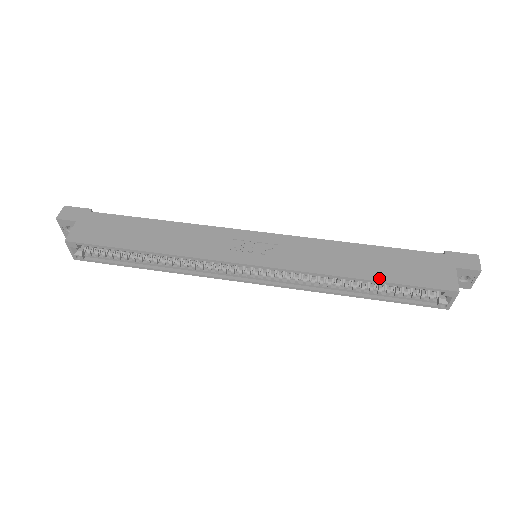
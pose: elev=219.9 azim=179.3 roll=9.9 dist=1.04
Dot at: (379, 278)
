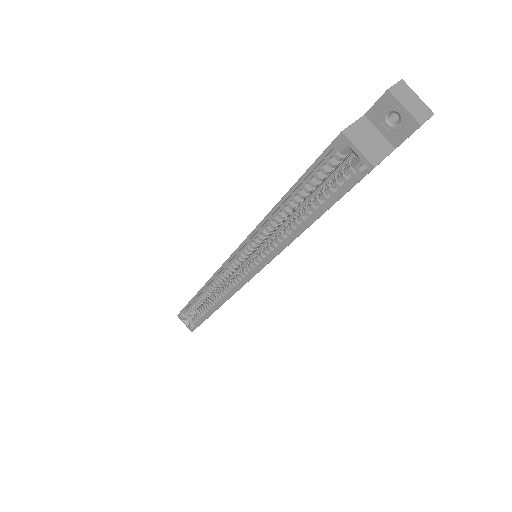
Dot at: (289, 190)
